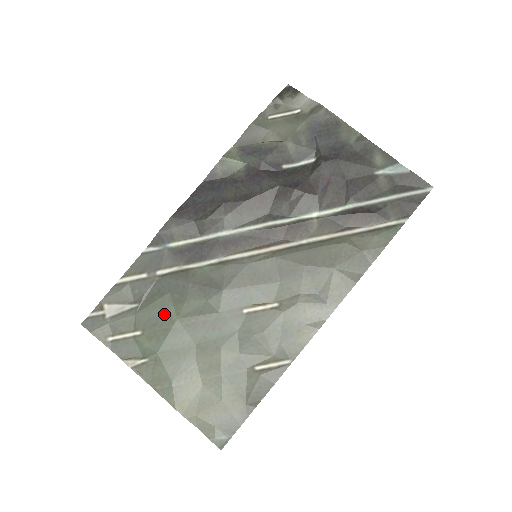
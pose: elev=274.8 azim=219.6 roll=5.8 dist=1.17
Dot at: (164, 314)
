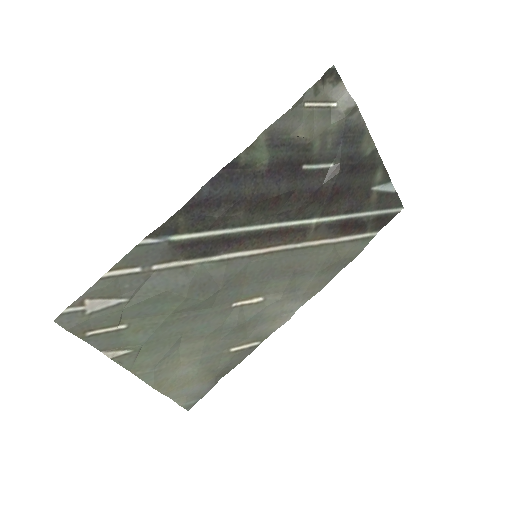
Dot at: (156, 310)
